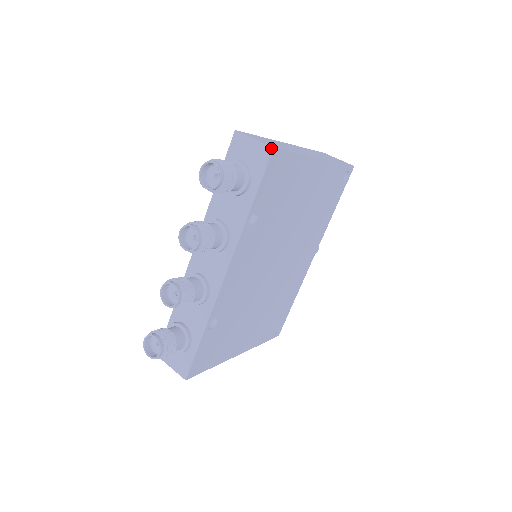
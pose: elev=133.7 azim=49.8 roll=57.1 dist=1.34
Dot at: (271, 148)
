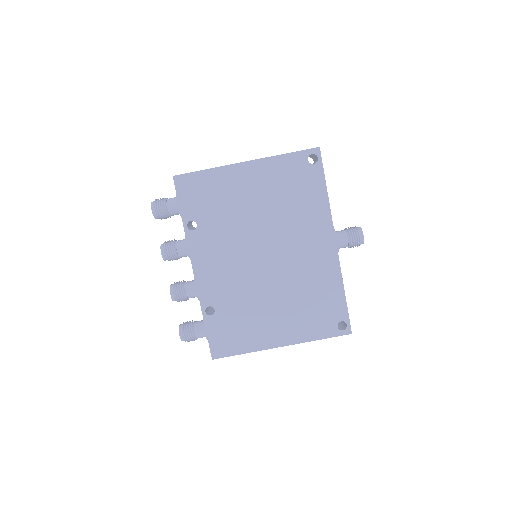
Dot at: (173, 177)
